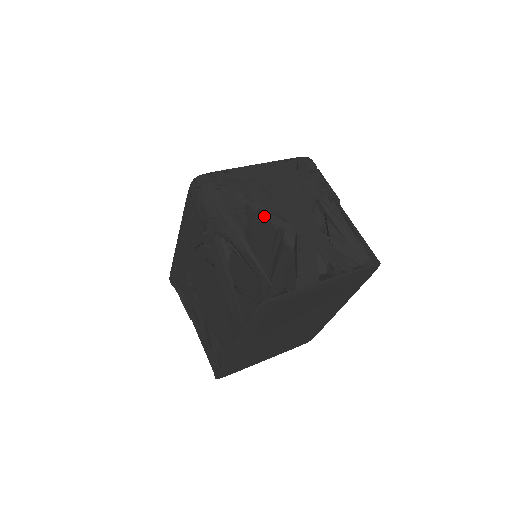
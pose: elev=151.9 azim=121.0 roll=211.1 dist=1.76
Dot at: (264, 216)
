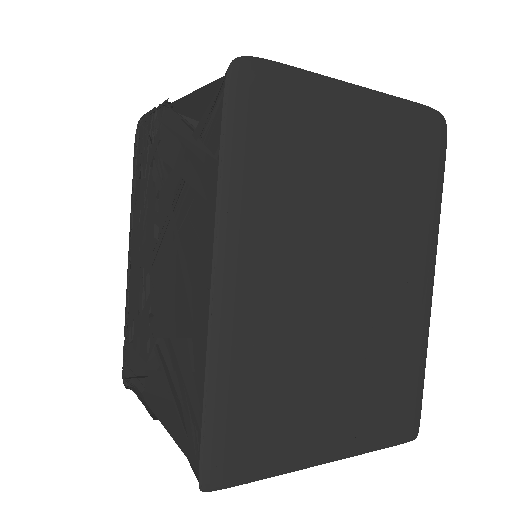
Dot at: occluded
